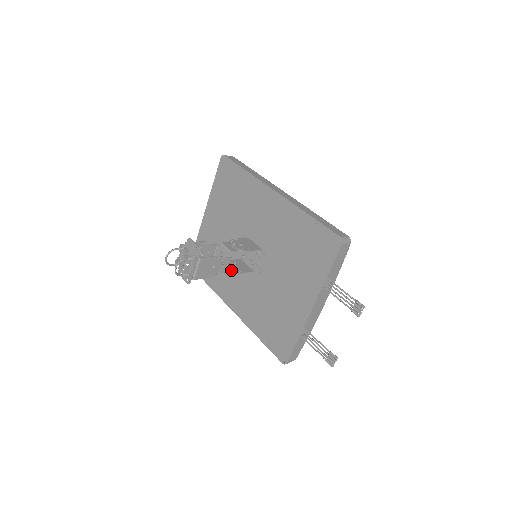
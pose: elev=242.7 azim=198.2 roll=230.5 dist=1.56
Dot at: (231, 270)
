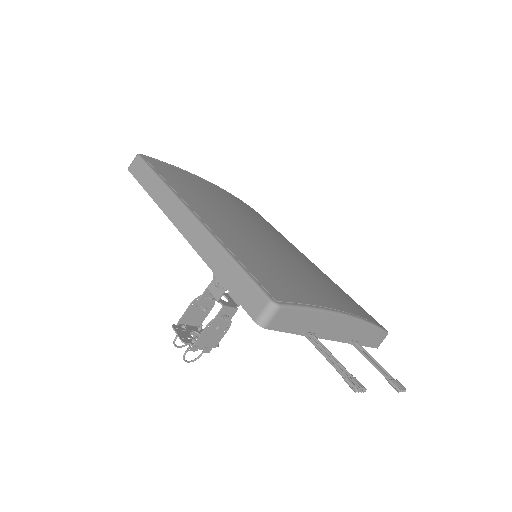
Dot at: occluded
